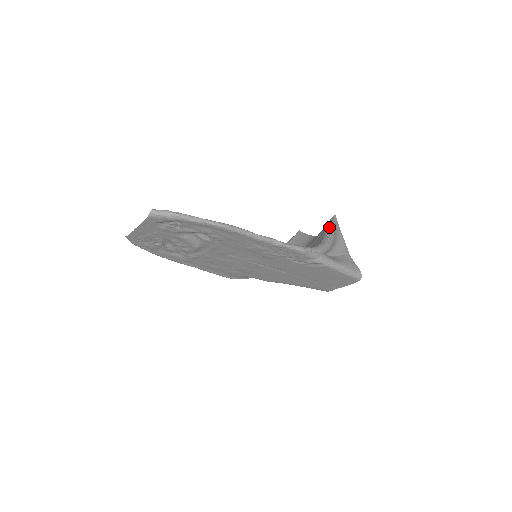
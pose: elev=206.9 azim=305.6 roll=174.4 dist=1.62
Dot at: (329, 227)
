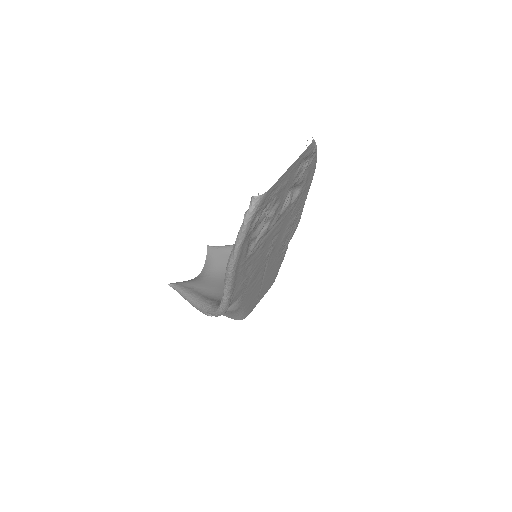
Dot at: (232, 245)
